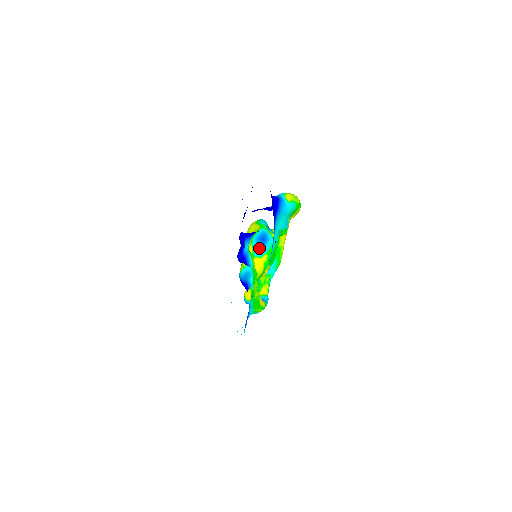
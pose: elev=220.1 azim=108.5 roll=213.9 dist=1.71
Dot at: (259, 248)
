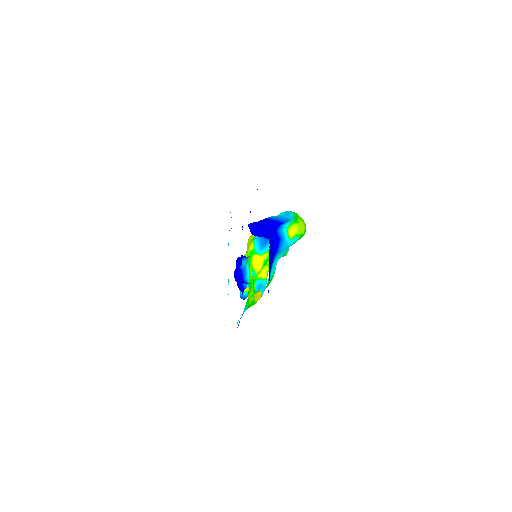
Dot at: (261, 245)
